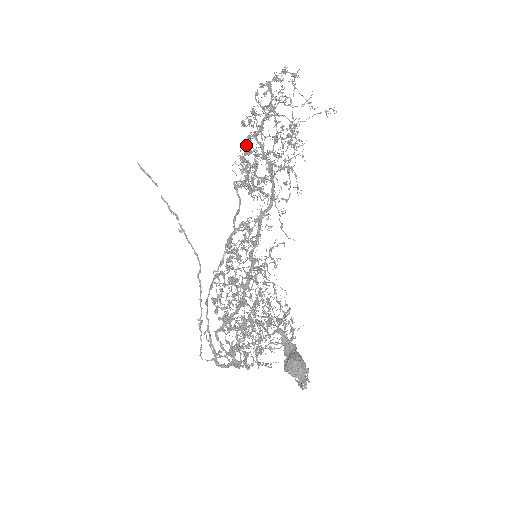
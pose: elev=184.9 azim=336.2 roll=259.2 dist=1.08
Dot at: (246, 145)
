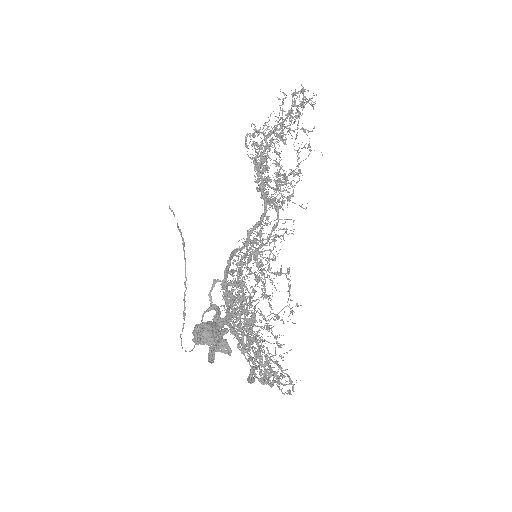
Dot at: occluded
